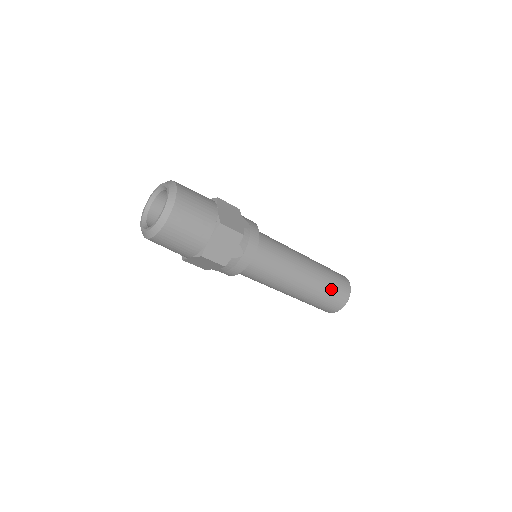
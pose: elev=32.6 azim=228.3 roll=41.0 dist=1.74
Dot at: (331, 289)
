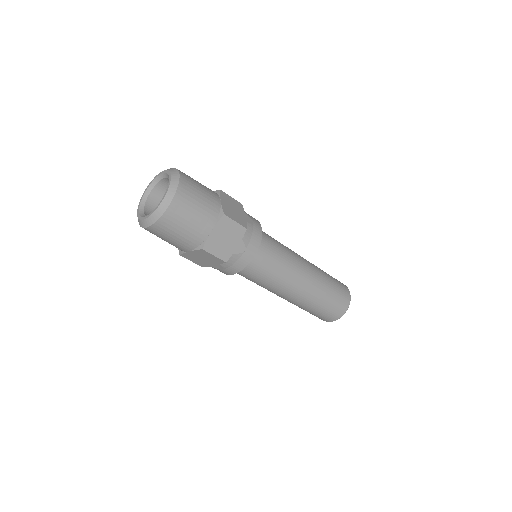
Dot at: (317, 311)
